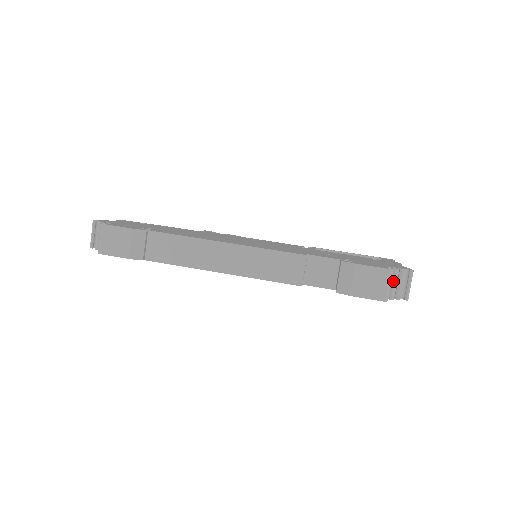
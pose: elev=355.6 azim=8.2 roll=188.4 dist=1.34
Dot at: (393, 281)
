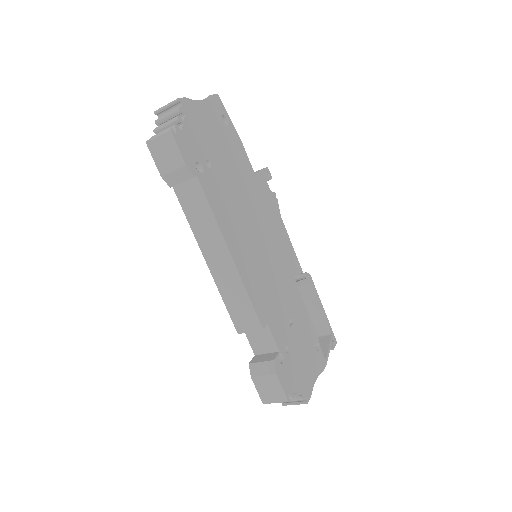
Dot at: occluded
